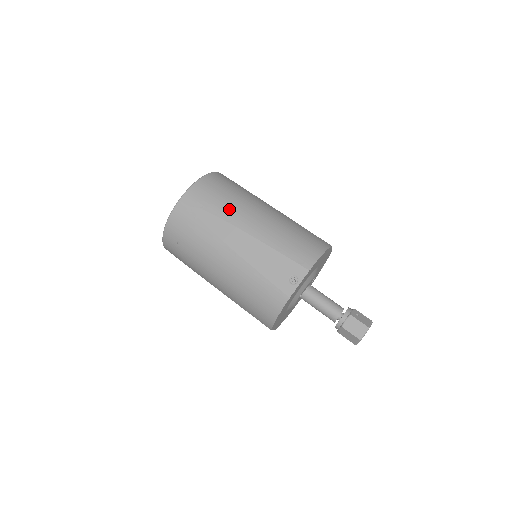
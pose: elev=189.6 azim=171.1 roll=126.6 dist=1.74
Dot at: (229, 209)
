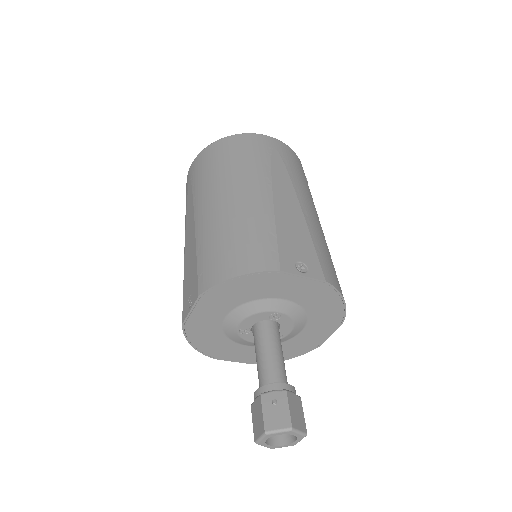
Dot at: (203, 186)
